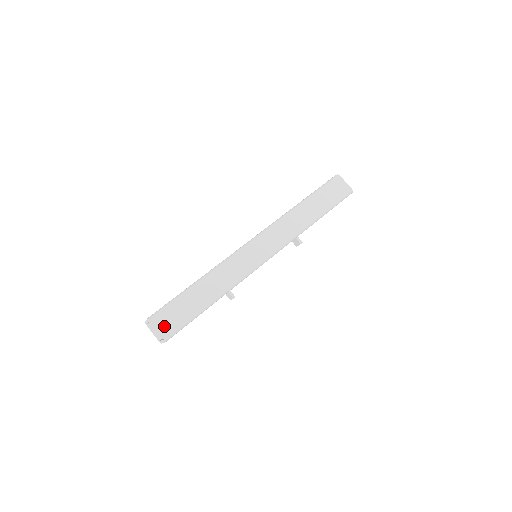
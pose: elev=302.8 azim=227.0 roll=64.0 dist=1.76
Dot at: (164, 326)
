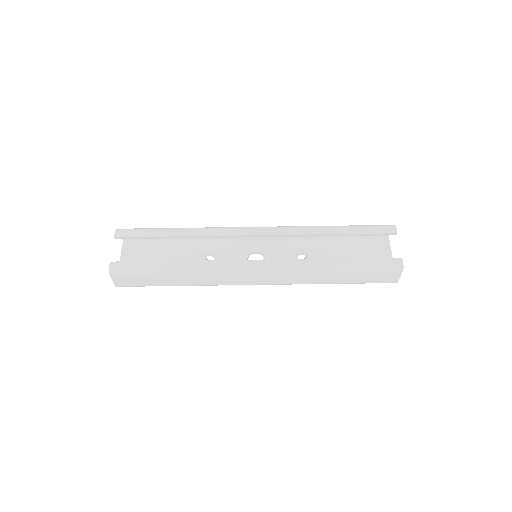
Dot at: (121, 282)
